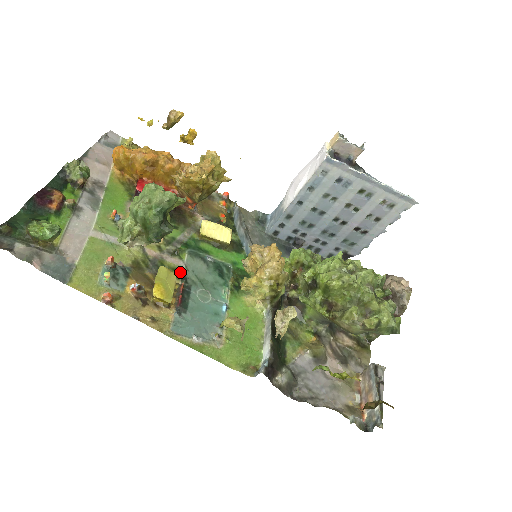
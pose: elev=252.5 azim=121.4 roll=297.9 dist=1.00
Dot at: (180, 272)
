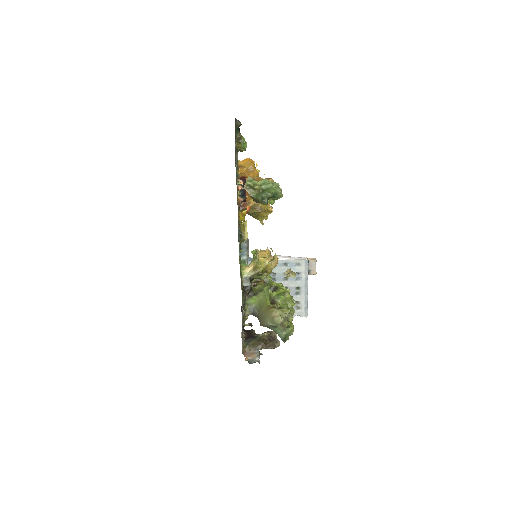
Dot at: occluded
